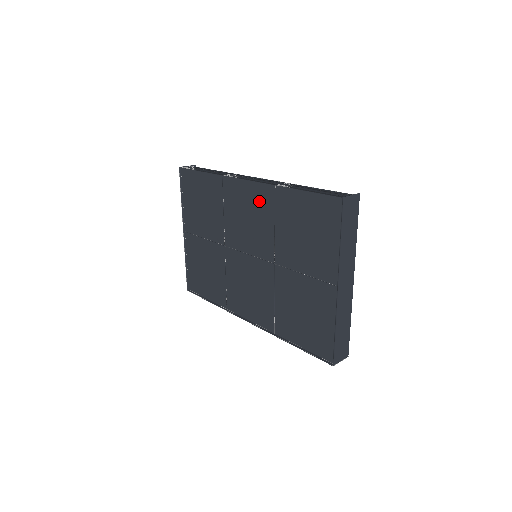
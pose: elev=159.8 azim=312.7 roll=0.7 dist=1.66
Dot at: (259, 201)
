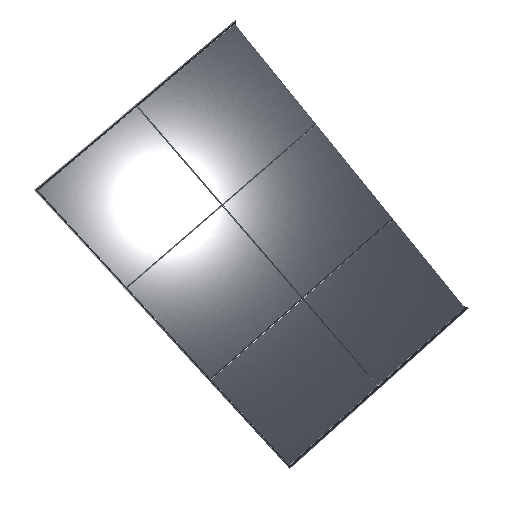
Dot at: (351, 211)
